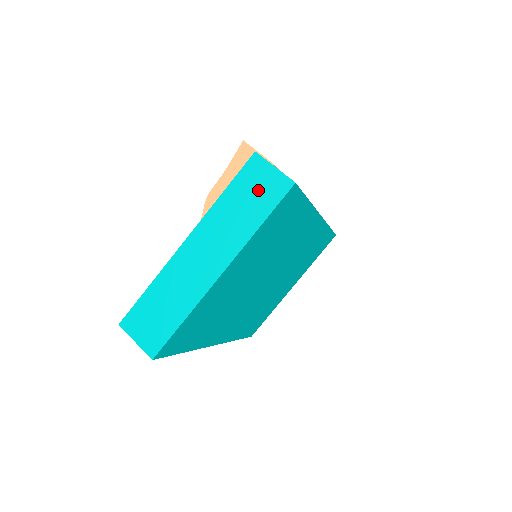
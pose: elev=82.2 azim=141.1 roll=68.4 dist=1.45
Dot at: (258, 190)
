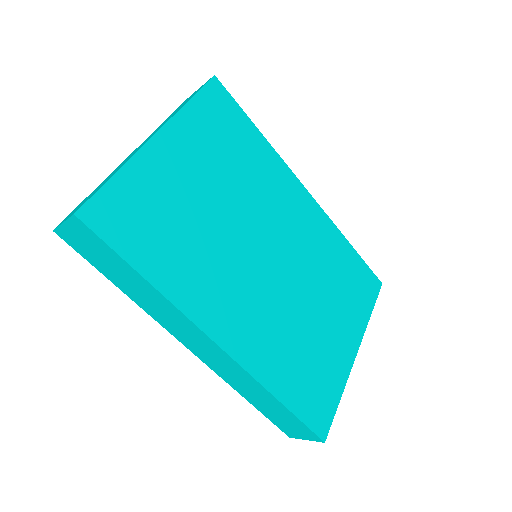
Dot at: occluded
